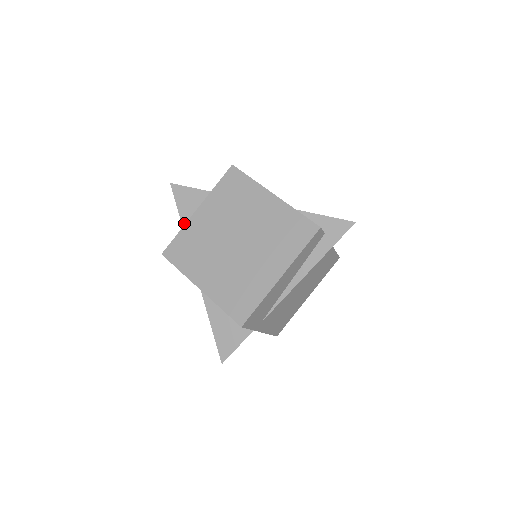
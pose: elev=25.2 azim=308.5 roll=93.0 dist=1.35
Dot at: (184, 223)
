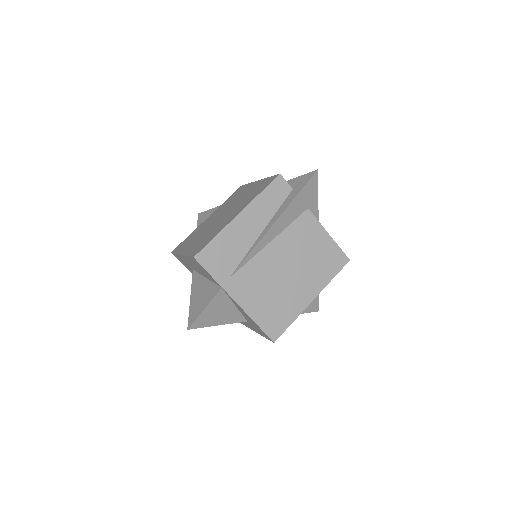
Dot at: occluded
